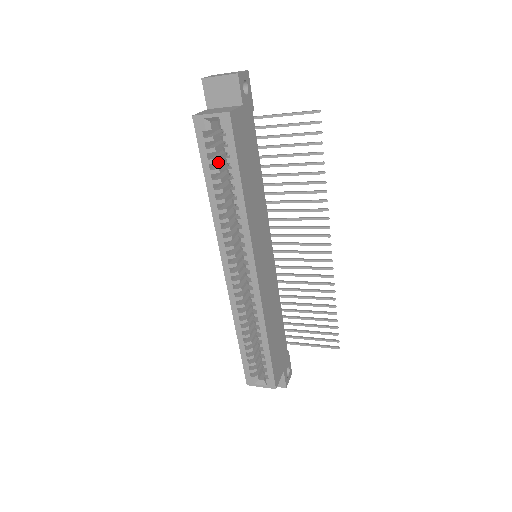
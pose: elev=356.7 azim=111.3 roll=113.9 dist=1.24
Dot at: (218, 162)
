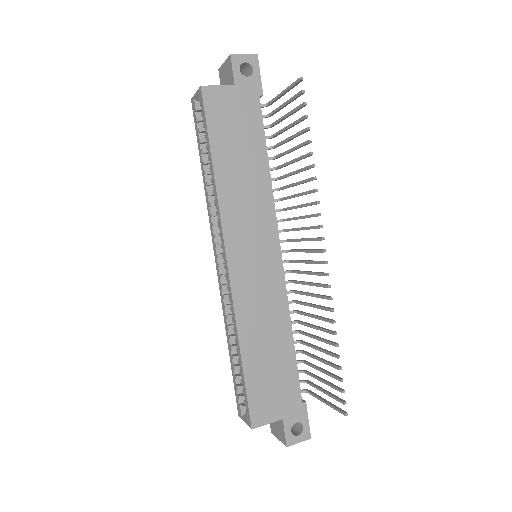
Dot at: occluded
